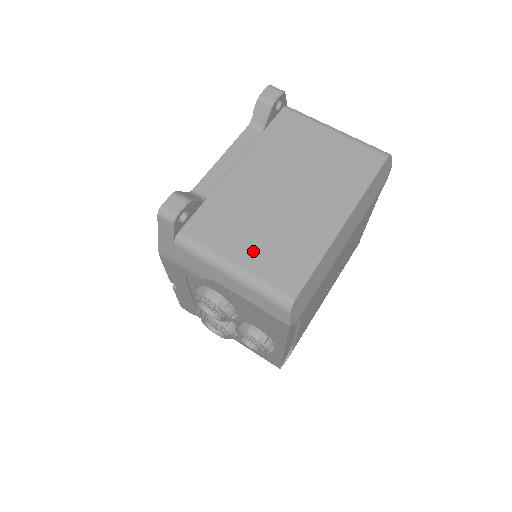
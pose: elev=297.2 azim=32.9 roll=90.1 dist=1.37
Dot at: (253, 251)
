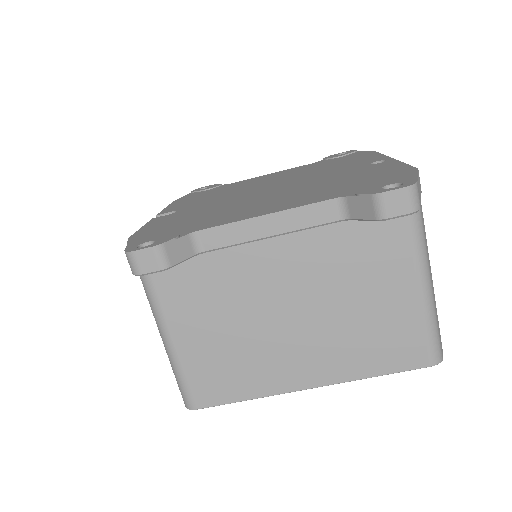
Dot at: (199, 344)
